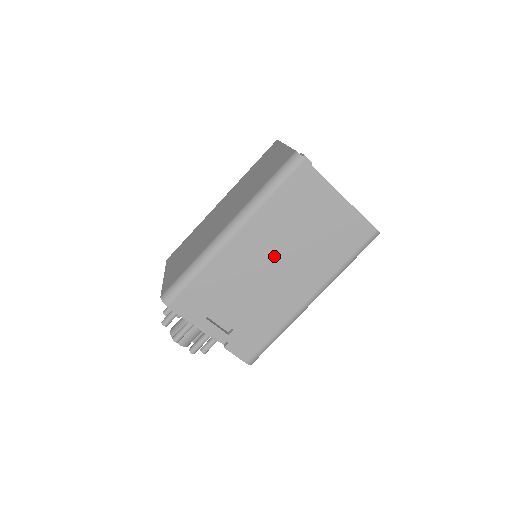
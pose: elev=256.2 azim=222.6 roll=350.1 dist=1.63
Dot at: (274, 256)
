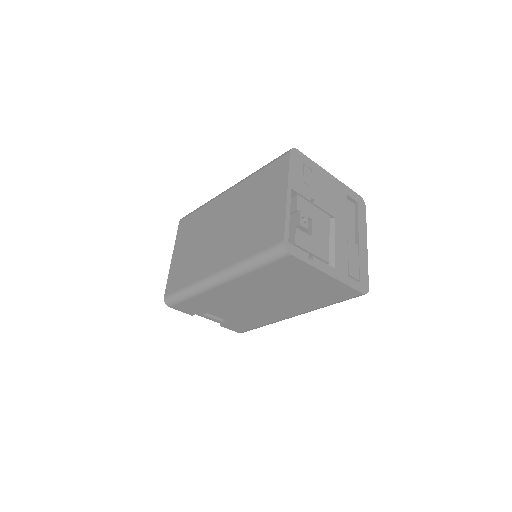
Dot at: (260, 296)
